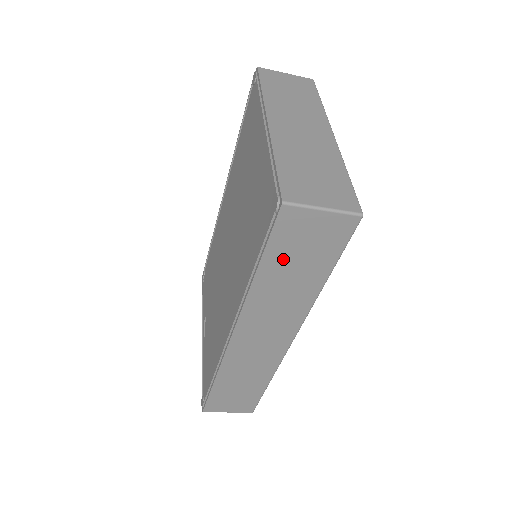
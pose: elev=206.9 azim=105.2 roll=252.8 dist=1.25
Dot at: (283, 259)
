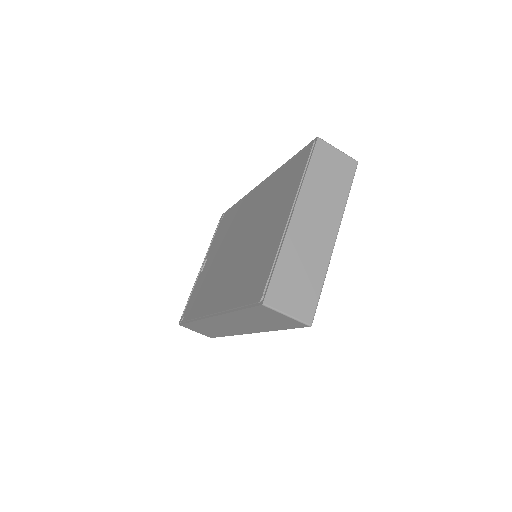
Dot at: (255, 315)
